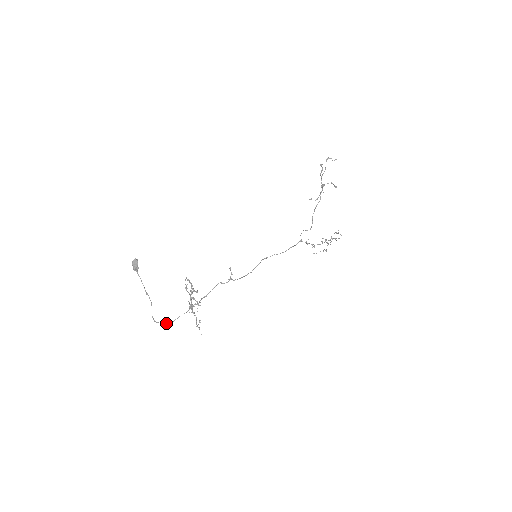
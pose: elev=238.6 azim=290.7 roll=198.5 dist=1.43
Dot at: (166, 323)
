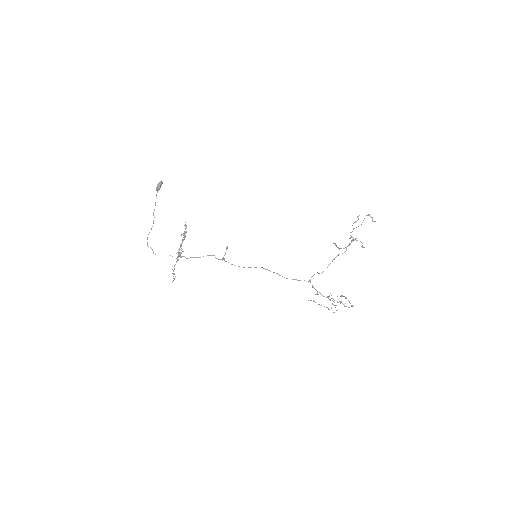
Dot at: occluded
